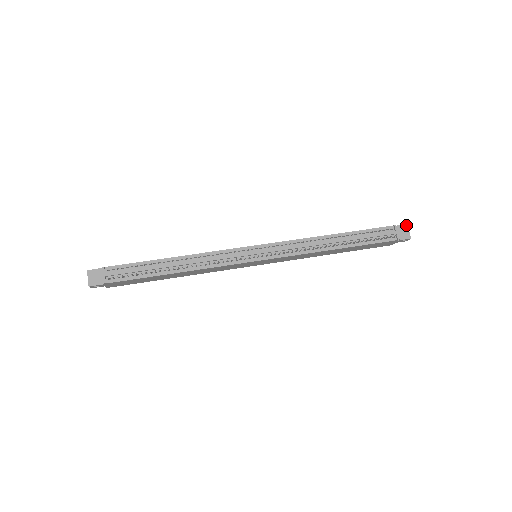
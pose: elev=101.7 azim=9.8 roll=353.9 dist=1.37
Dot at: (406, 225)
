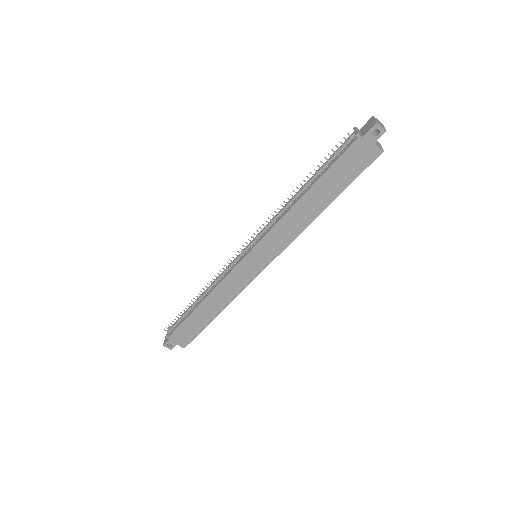
Dot at: (371, 118)
